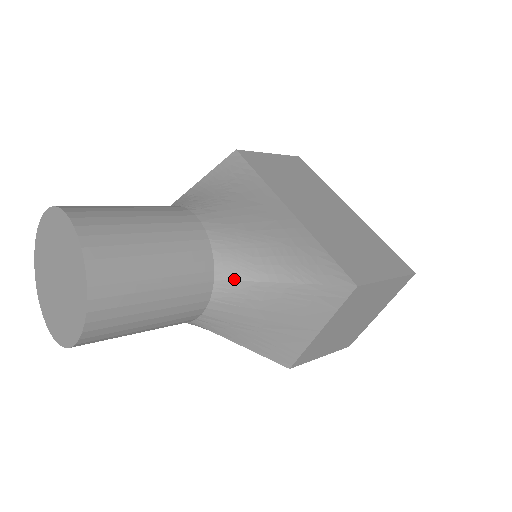
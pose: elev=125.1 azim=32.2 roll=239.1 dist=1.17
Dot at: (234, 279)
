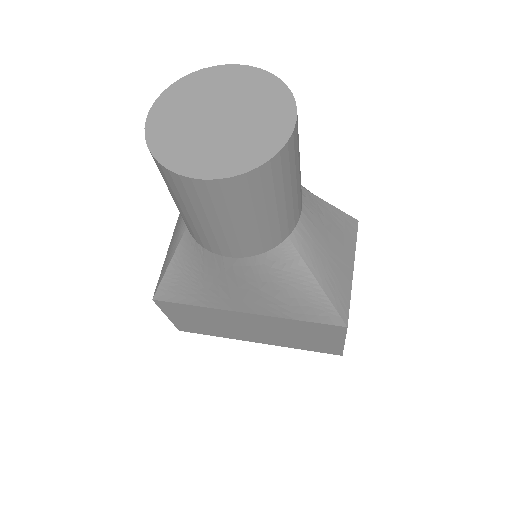
Dot at: (306, 190)
